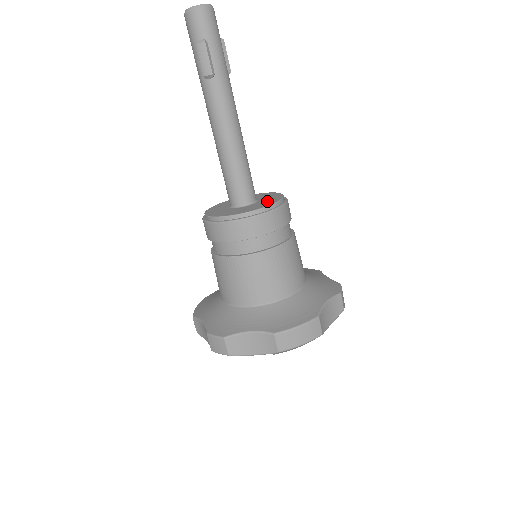
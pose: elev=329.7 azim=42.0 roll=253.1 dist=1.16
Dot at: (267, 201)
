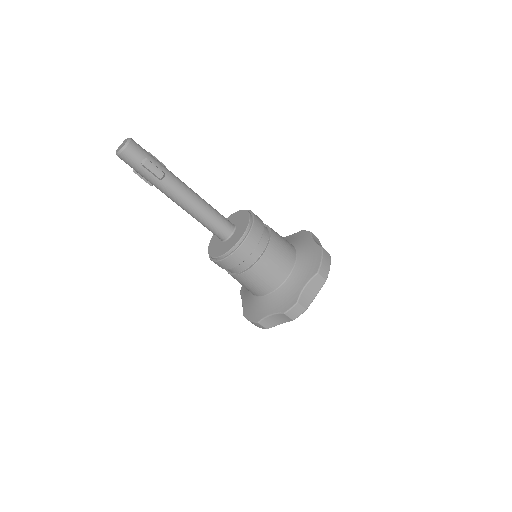
Dot at: (241, 218)
